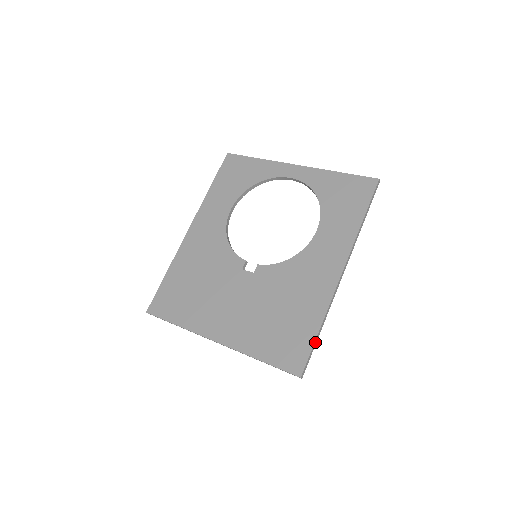
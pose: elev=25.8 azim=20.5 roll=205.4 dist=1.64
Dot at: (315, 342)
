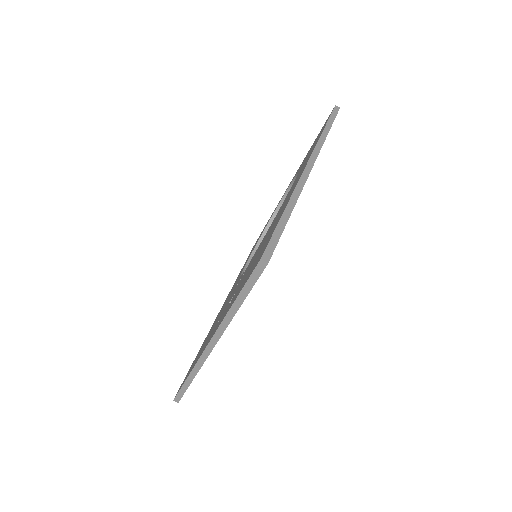
Dot at: (281, 223)
